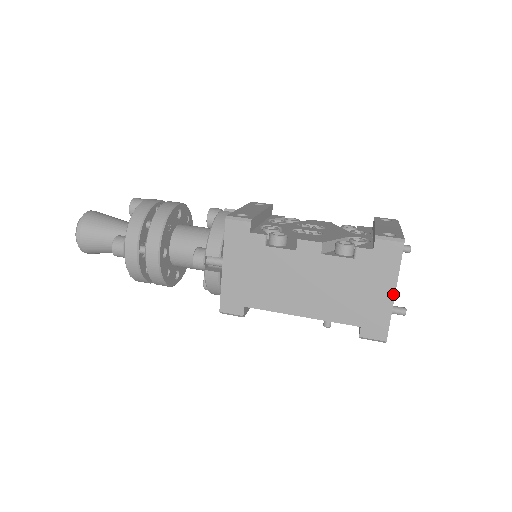
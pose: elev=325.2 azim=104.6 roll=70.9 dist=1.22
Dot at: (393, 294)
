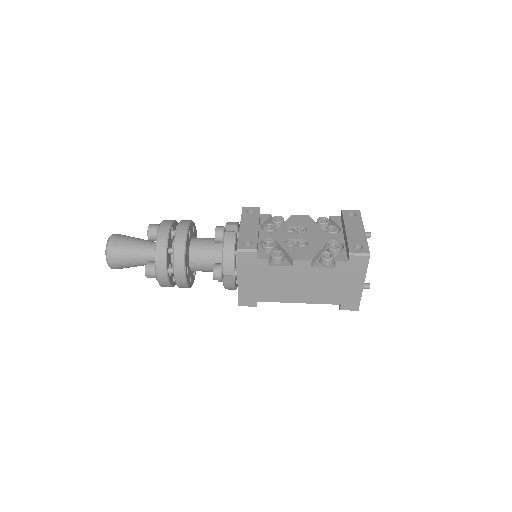
Dot at: (362, 285)
